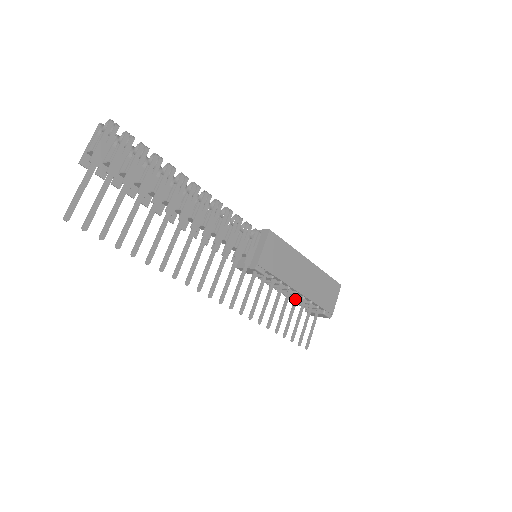
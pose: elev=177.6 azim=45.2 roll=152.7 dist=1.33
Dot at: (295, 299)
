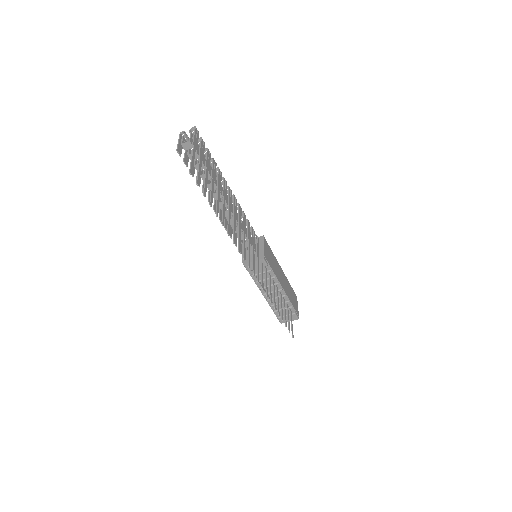
Dot at: (280, 295)
